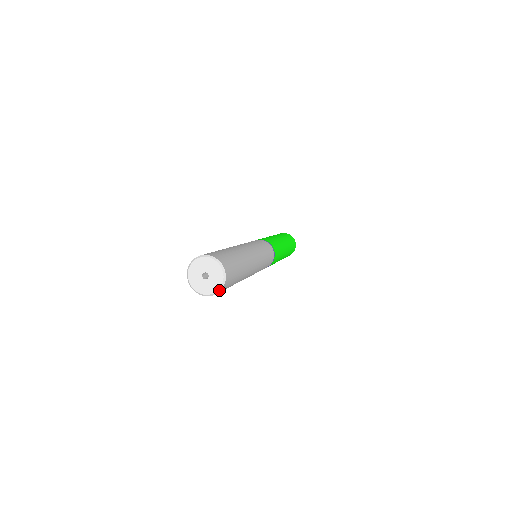
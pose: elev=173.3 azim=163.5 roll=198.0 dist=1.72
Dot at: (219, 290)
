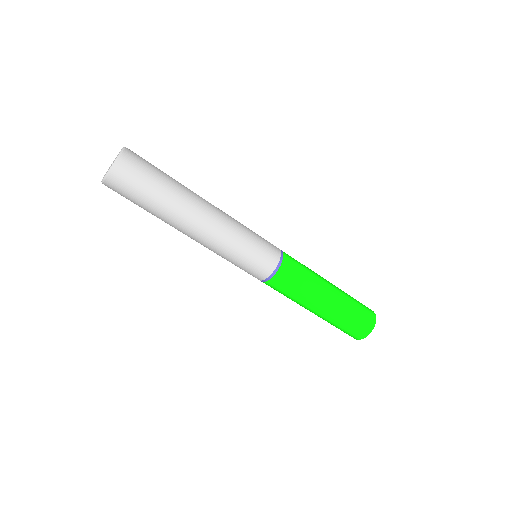
Dot at: (115, 163)
